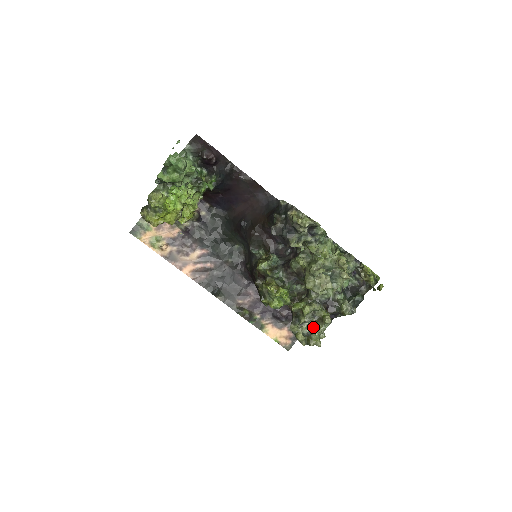
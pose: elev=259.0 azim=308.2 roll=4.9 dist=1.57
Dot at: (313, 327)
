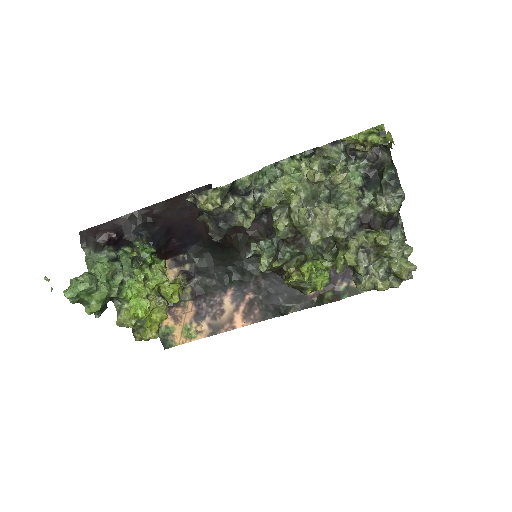
Dot at: (383, 259)
